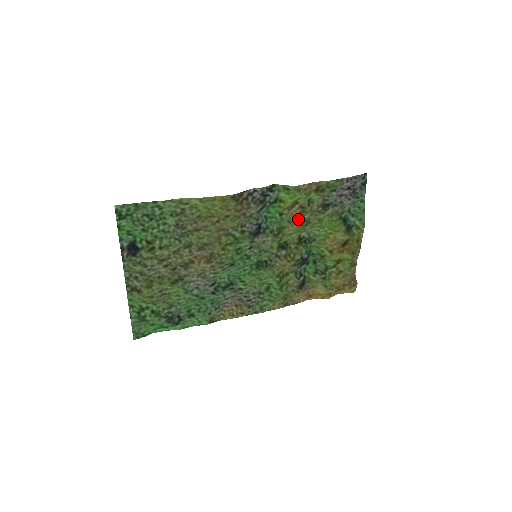
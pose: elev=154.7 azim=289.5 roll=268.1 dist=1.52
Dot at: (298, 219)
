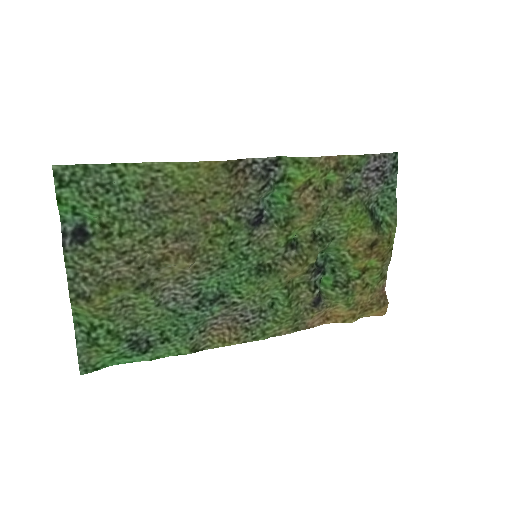
Dot at: (312, 205)
